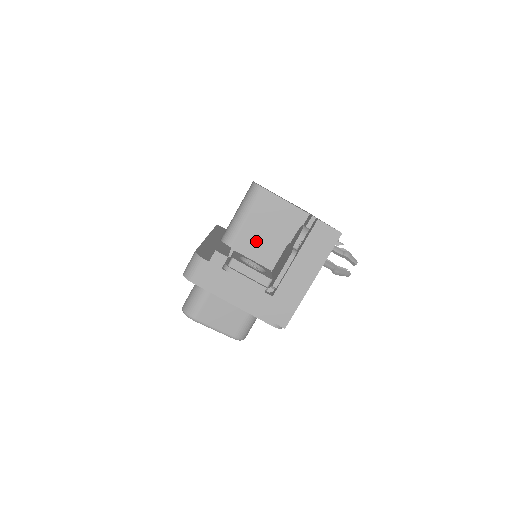
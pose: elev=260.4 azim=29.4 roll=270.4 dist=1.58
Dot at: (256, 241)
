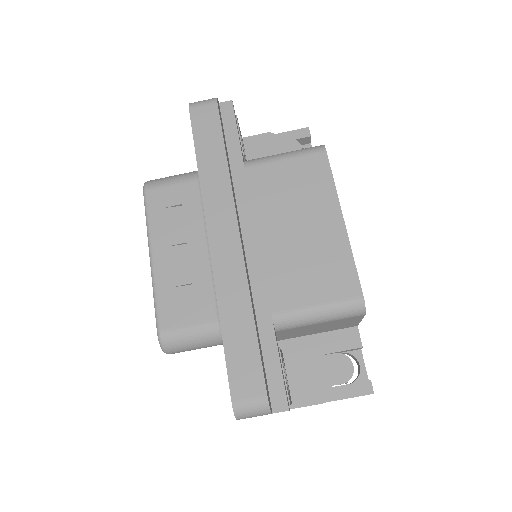
Dot at: (300, 331)
